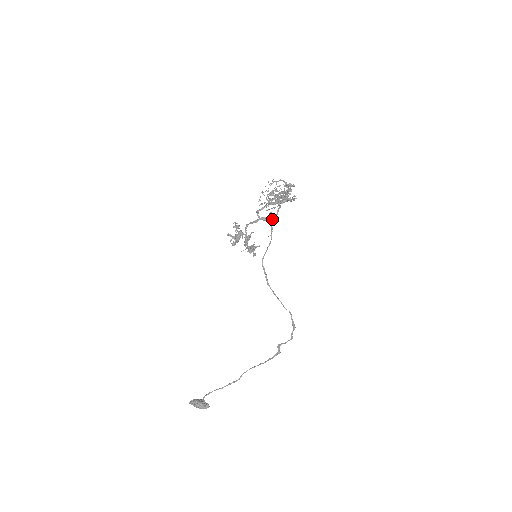
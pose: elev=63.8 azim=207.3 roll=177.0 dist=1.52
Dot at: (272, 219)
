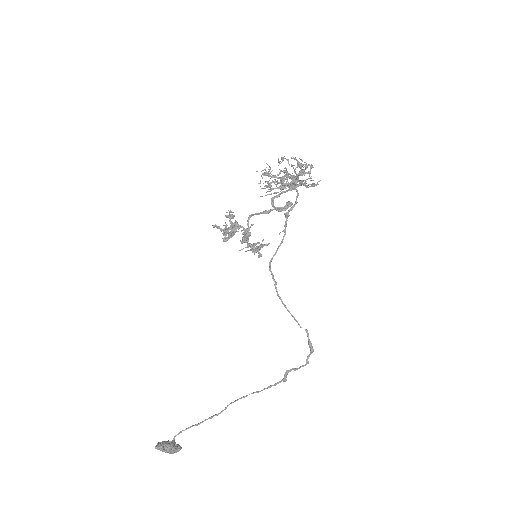
Dot at: (289, 210)
